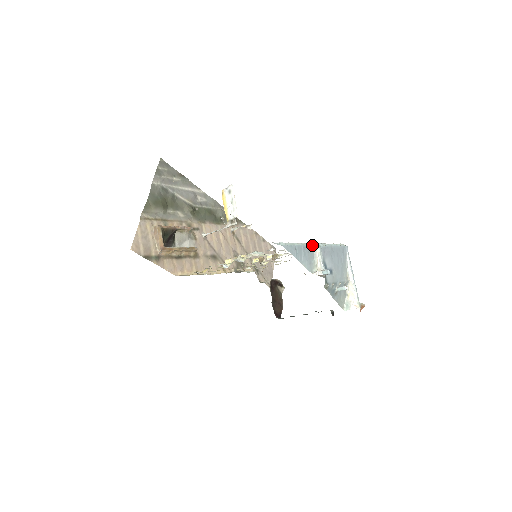
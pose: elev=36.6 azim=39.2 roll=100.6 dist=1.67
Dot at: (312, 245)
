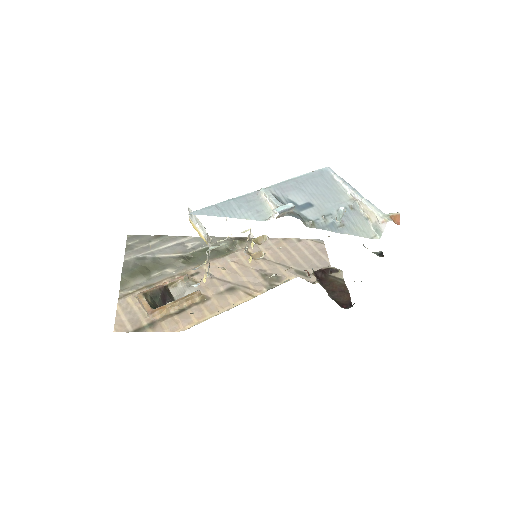
Dot at: (256, 193)
